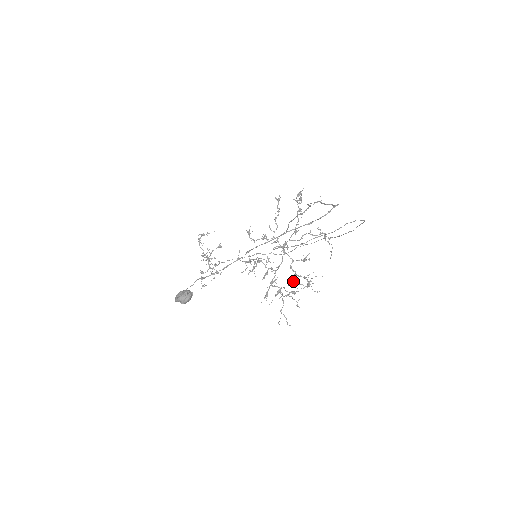
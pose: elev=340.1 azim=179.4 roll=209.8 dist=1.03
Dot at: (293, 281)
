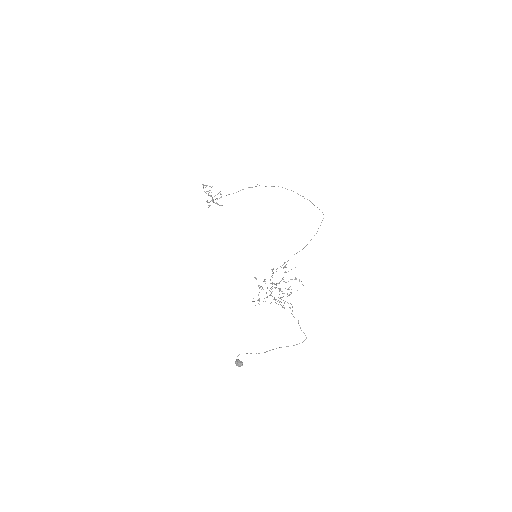
Dot at: occluded
